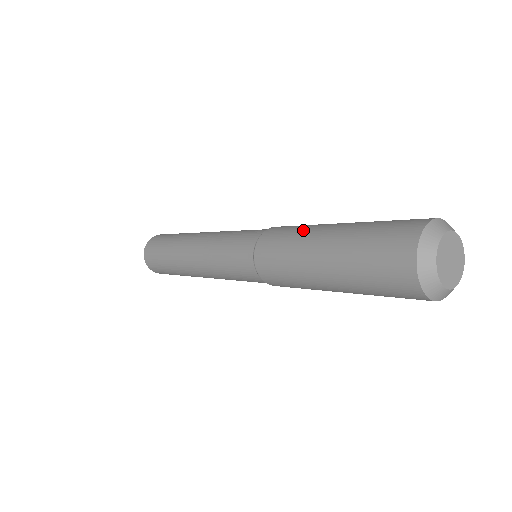
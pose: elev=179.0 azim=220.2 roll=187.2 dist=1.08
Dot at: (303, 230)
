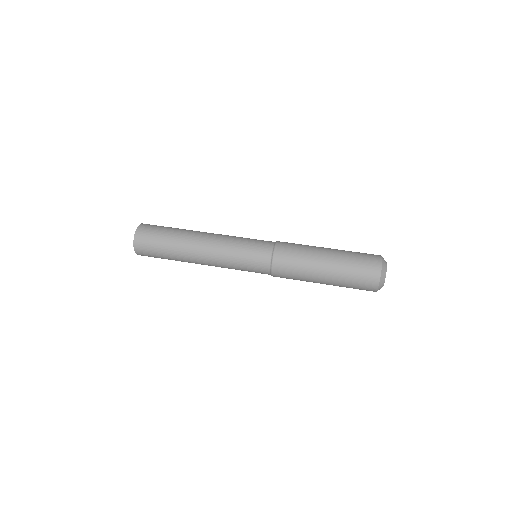
Dot at: (308, 250)
